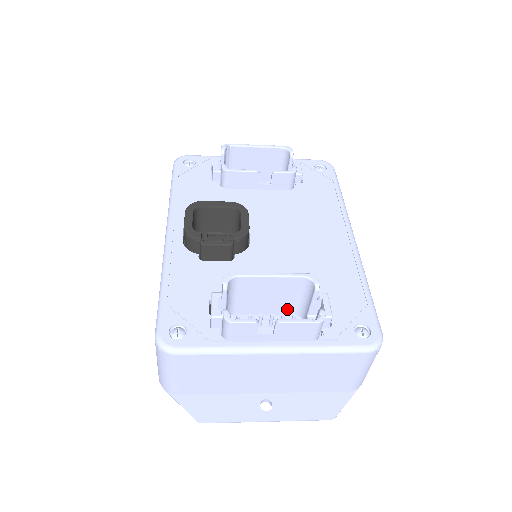
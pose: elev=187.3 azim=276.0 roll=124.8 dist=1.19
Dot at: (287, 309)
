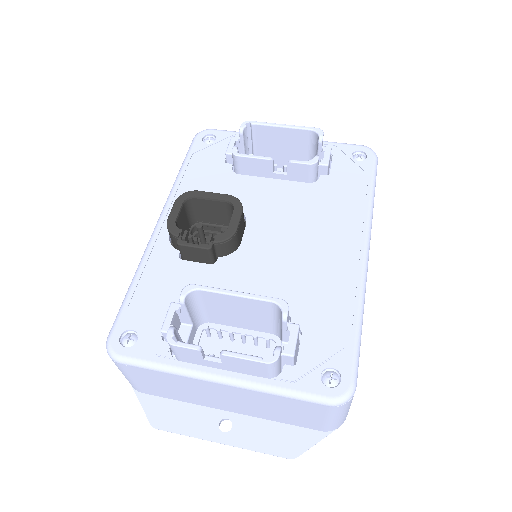
Dot at: (264, 328)
